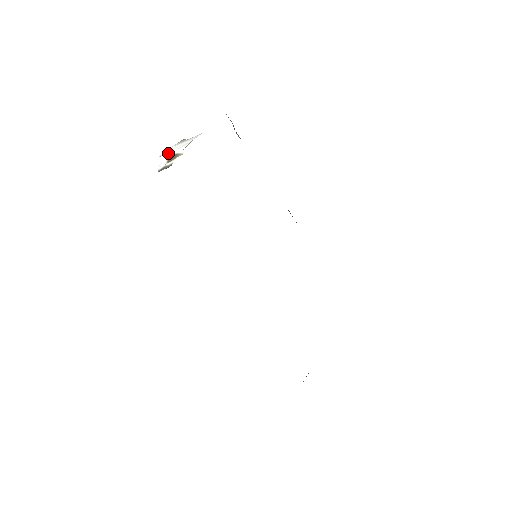
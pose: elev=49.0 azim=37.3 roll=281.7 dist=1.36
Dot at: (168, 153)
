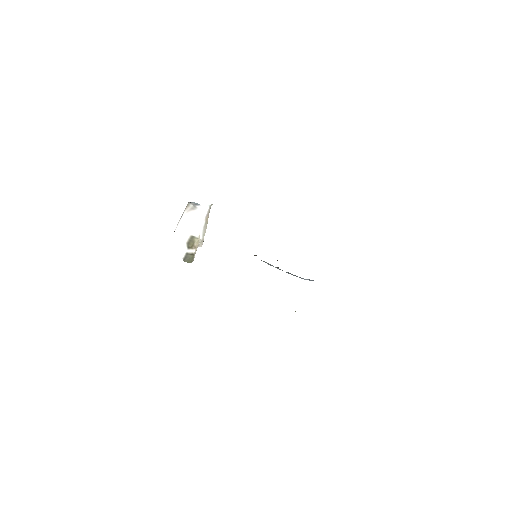
Dot at: (184, 232)
